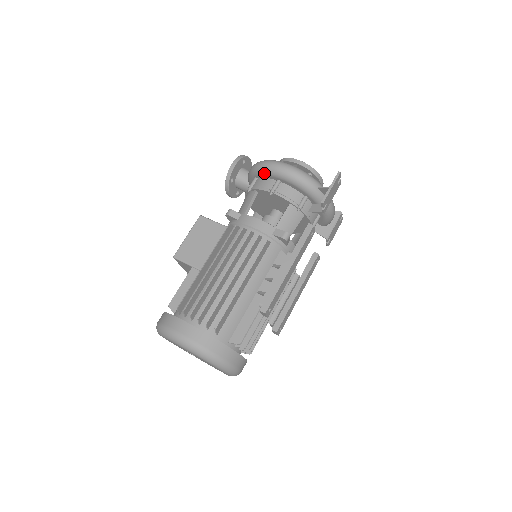
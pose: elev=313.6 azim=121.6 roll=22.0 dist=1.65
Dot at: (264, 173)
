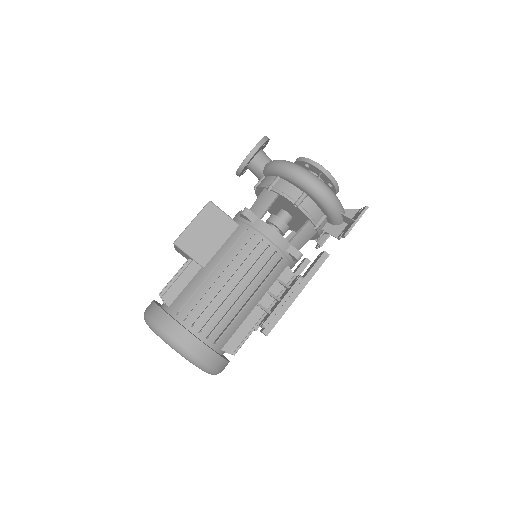
Dot at: (293, 180)
